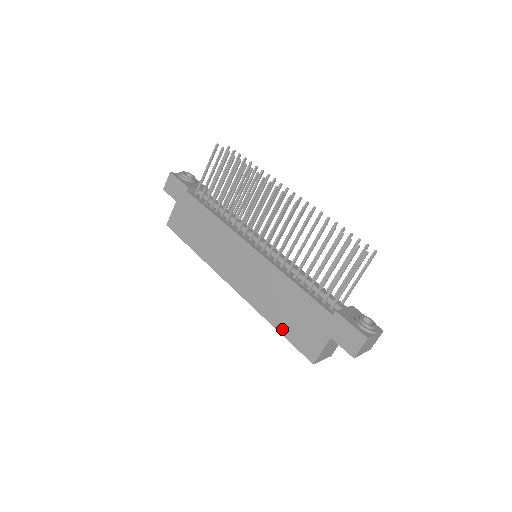
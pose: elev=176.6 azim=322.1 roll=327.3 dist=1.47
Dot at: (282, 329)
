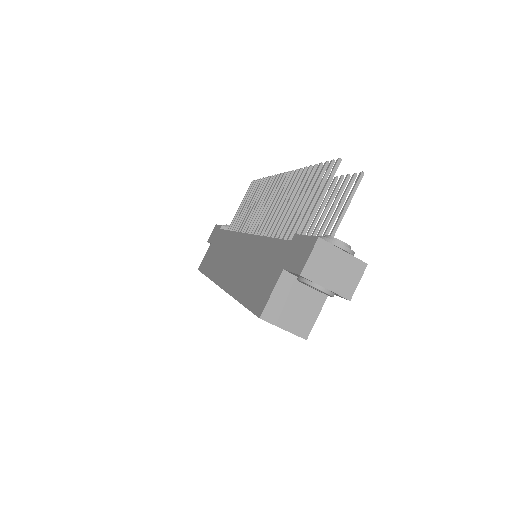
Dot at: (244, 297)
